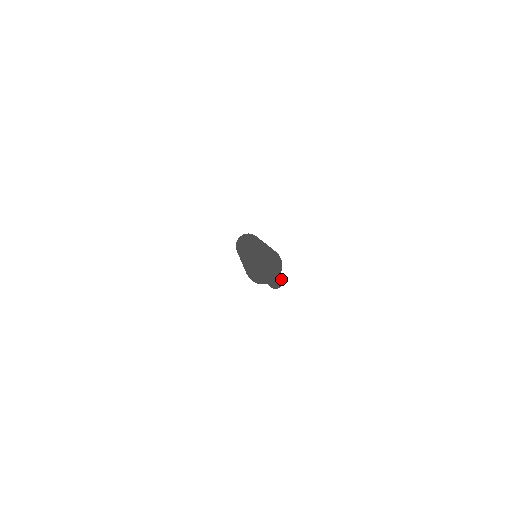
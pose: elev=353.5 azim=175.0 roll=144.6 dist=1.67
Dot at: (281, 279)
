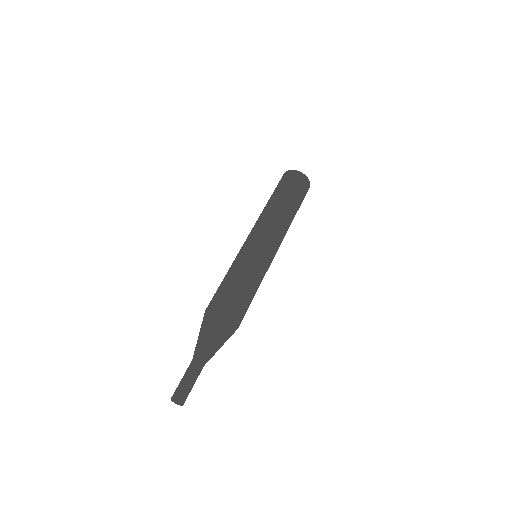
Dot at: (178, 402)
